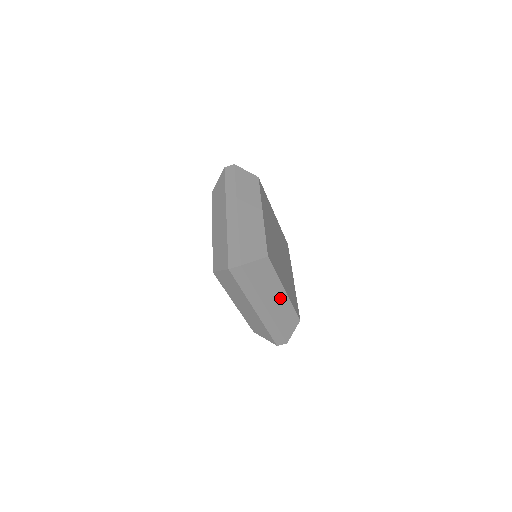
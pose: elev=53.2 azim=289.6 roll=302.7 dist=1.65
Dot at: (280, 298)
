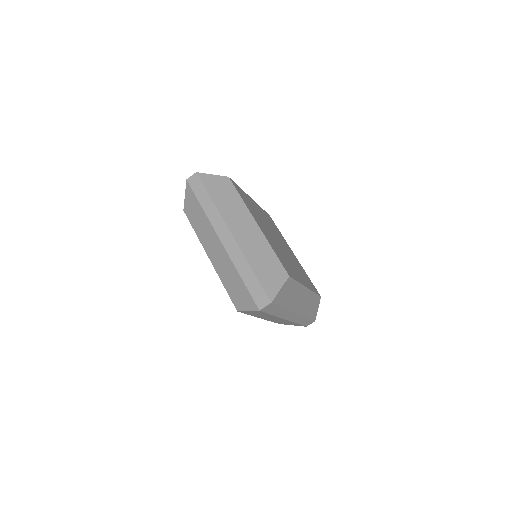
Dot at: (304, 296)
